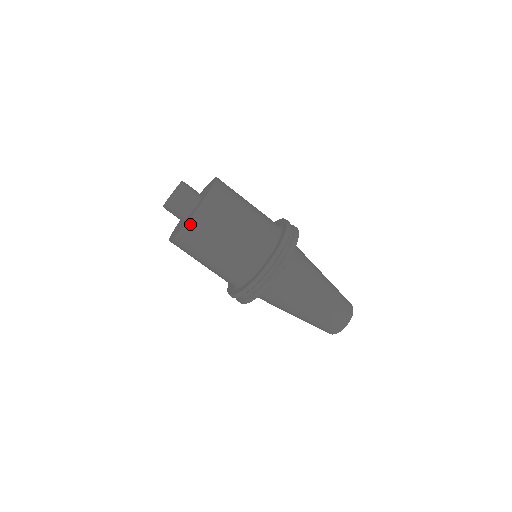
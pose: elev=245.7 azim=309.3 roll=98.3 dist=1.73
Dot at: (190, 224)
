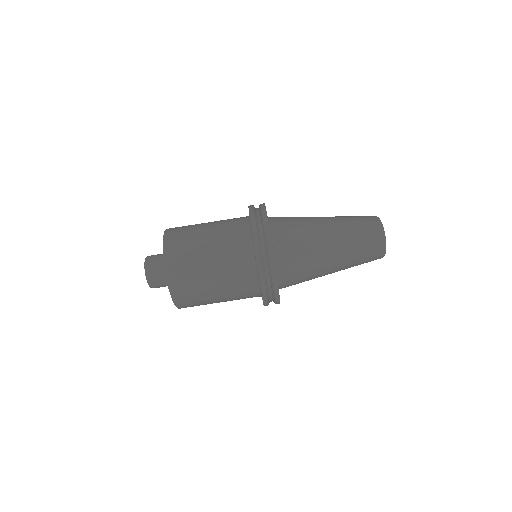
Dot at: (171, 283)
